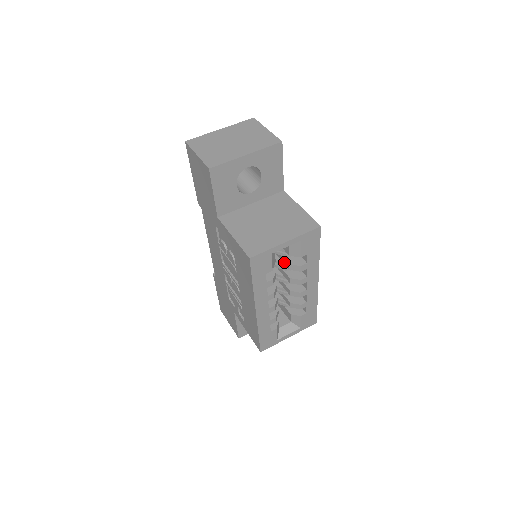
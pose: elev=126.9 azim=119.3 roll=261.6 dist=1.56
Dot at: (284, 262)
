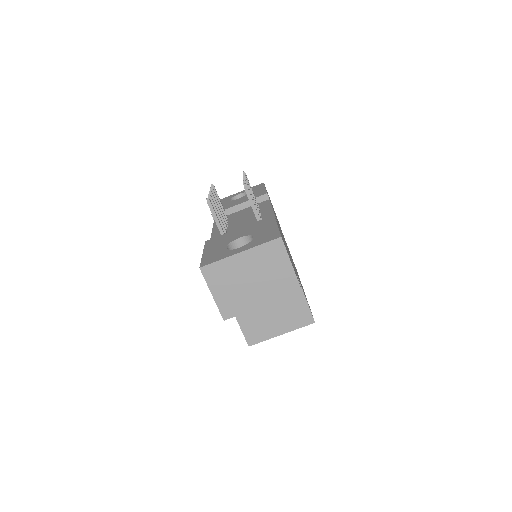
Dot at: occluded
